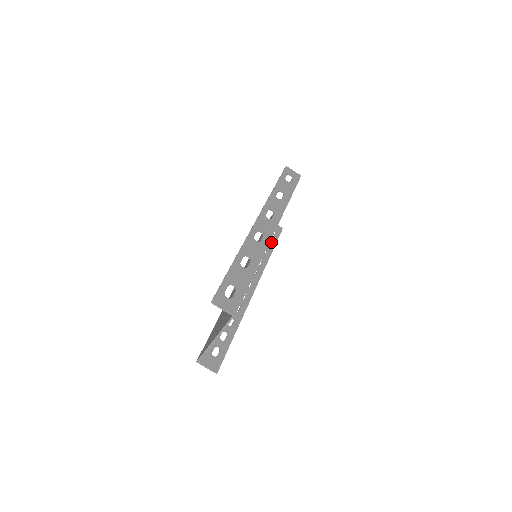
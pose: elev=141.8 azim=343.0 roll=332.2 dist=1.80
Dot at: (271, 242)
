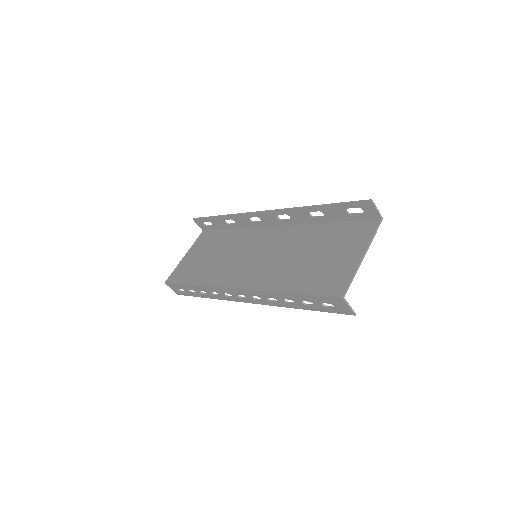
Dot at: (194, 292)
